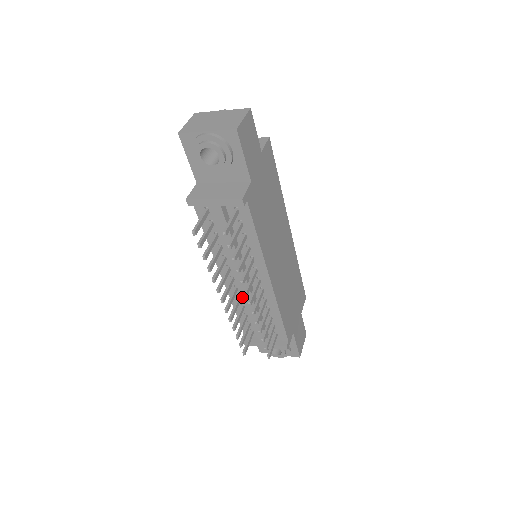
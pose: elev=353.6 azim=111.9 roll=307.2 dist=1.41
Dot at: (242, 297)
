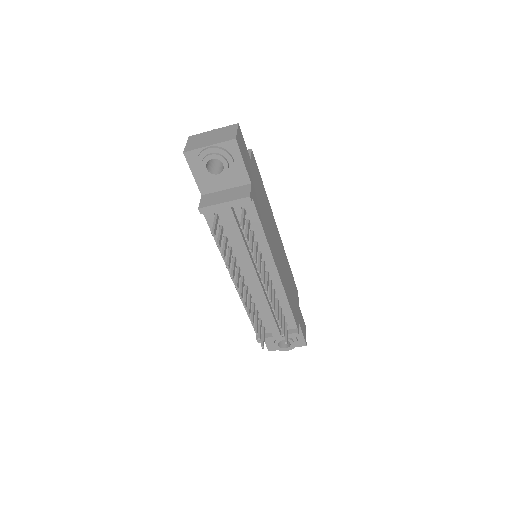
Dot at: (252, 294)
